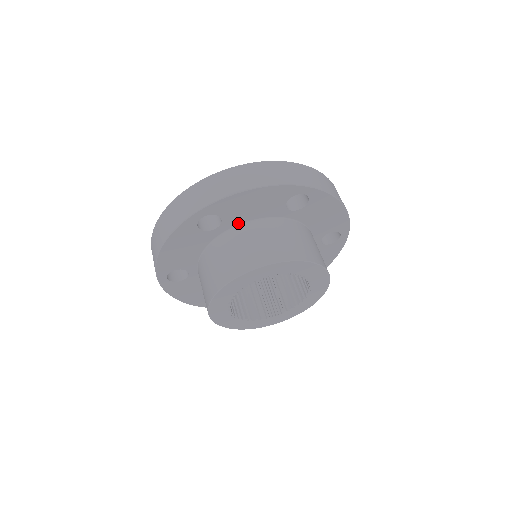
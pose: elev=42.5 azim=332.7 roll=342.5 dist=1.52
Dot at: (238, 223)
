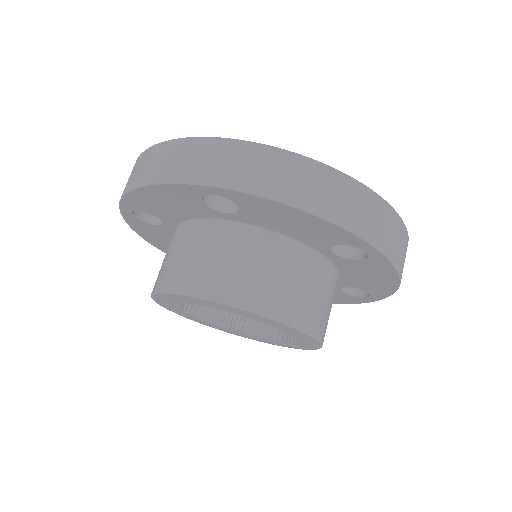
Dot at: (179, 221)
